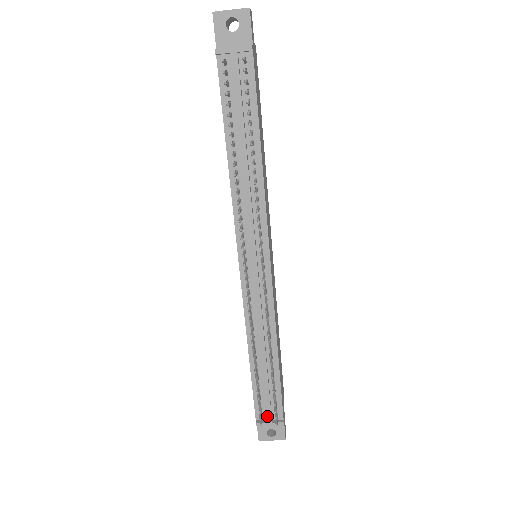
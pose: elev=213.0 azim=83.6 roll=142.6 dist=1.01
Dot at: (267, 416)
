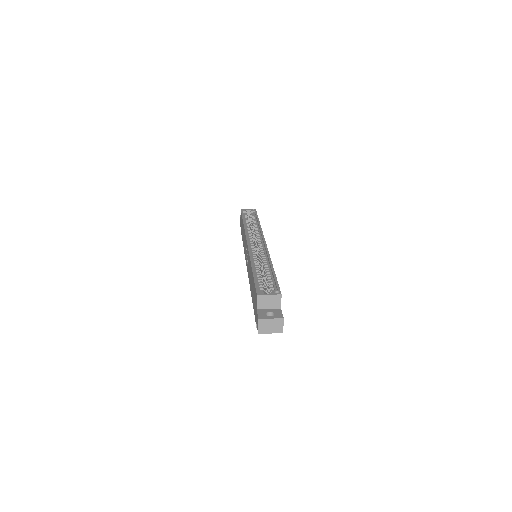
Dot at: occluded
